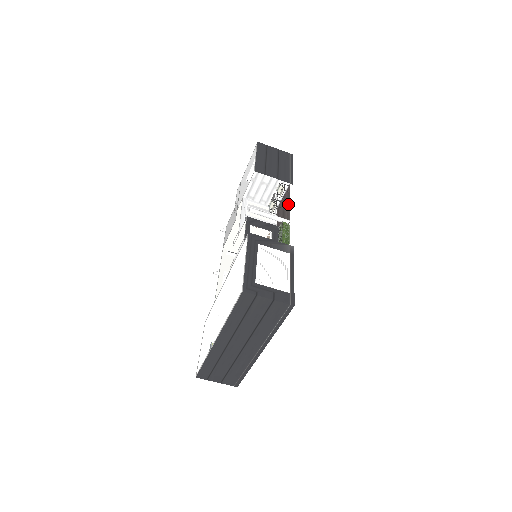
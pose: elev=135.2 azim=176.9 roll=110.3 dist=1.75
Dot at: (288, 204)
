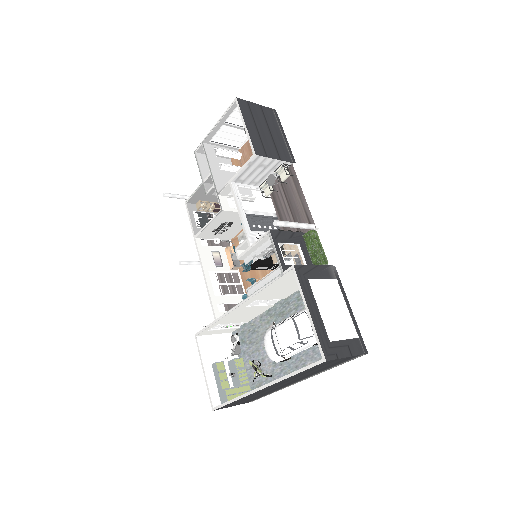
Dot at: (301, 196)
